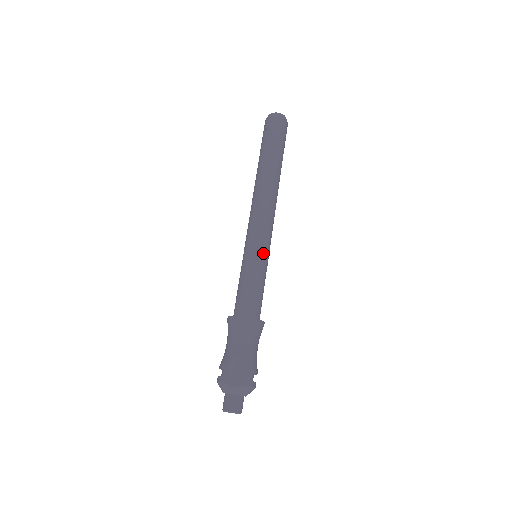
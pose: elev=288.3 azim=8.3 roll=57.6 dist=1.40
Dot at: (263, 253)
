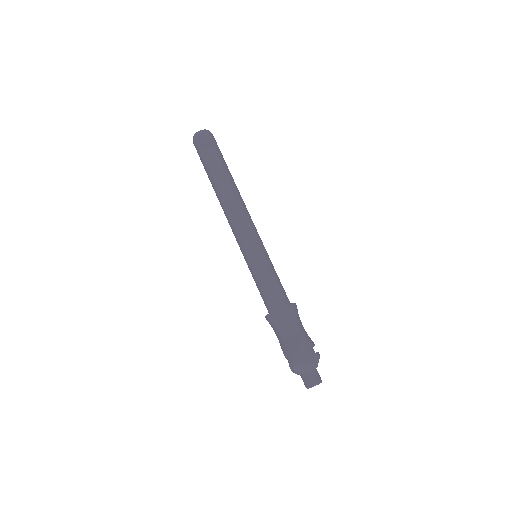
Dot at: (265, 250)
